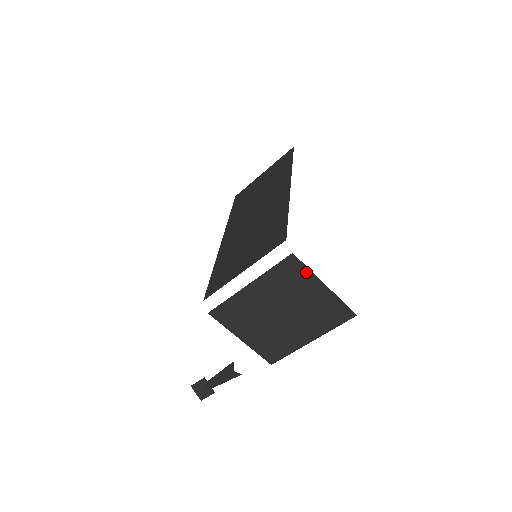
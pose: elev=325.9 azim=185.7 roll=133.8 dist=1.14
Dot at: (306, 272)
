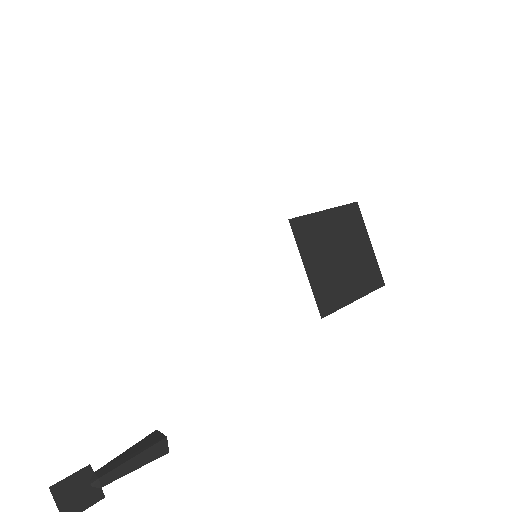
Dot at: (362, 223)
